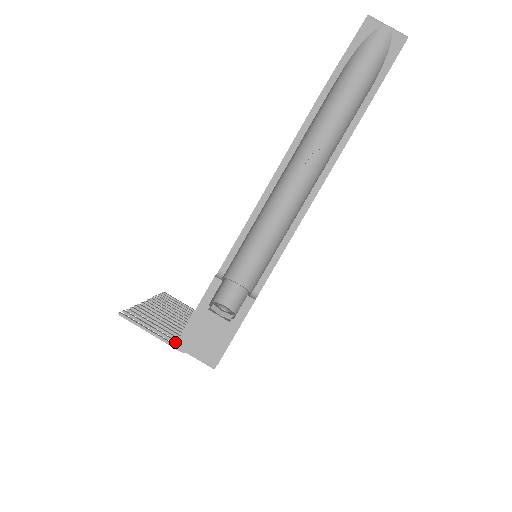
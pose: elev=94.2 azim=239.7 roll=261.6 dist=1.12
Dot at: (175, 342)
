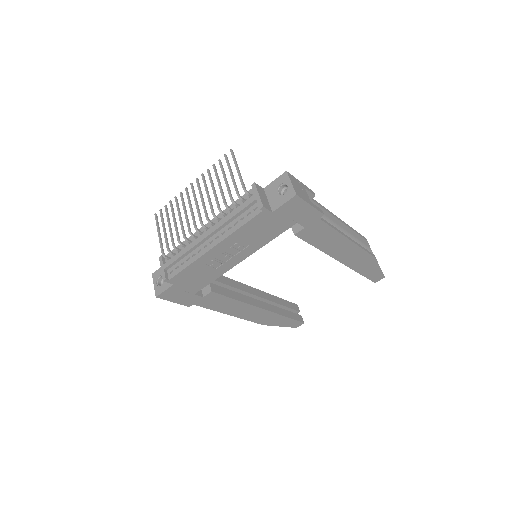
Dot at: occluded
